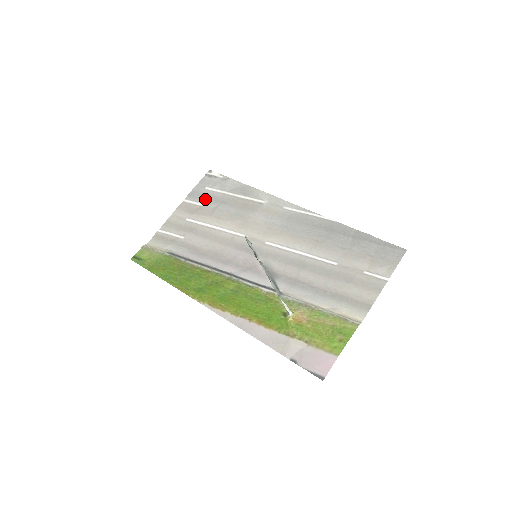
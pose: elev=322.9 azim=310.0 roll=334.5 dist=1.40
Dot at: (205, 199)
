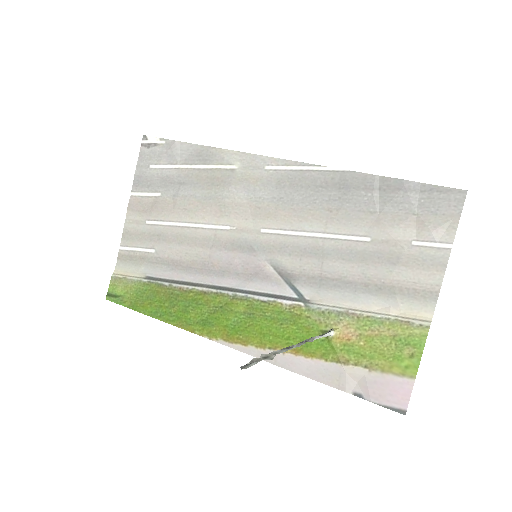
Dot at: (156, 185)
